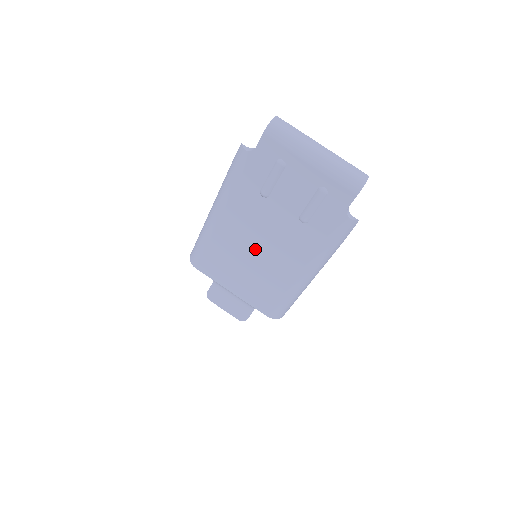
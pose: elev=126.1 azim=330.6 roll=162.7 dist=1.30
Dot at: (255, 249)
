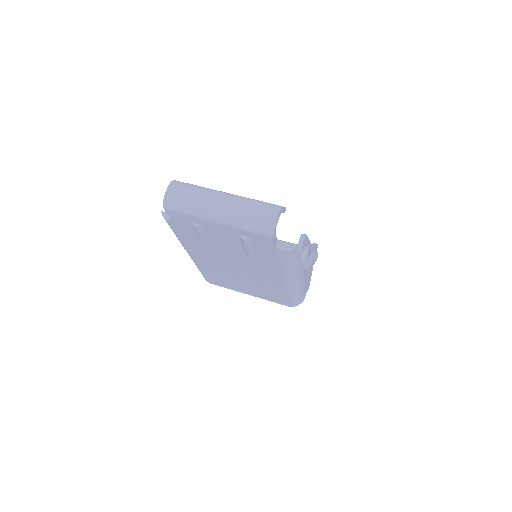
Dot at: (237, 272)
